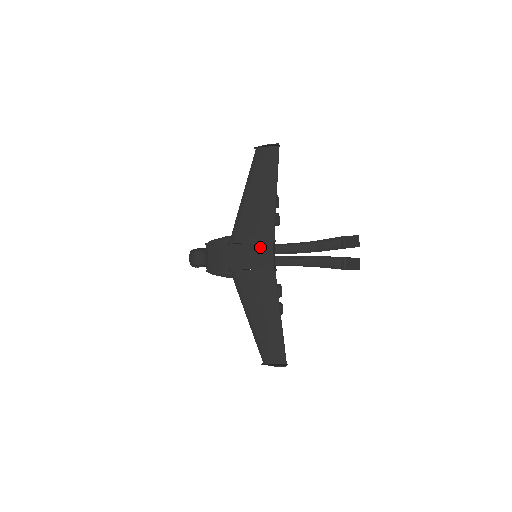
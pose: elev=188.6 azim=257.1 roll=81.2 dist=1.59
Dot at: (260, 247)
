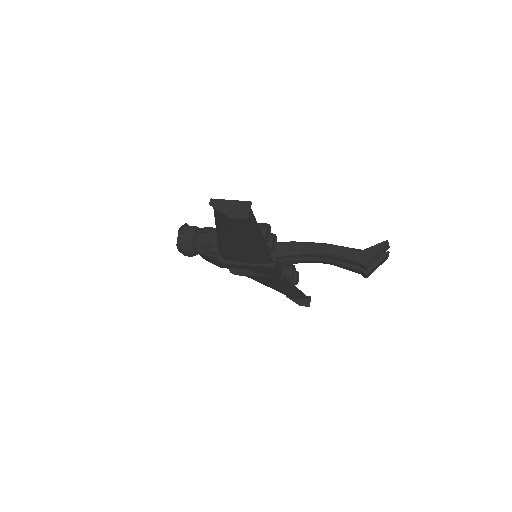
Dot at: (258, 268)
